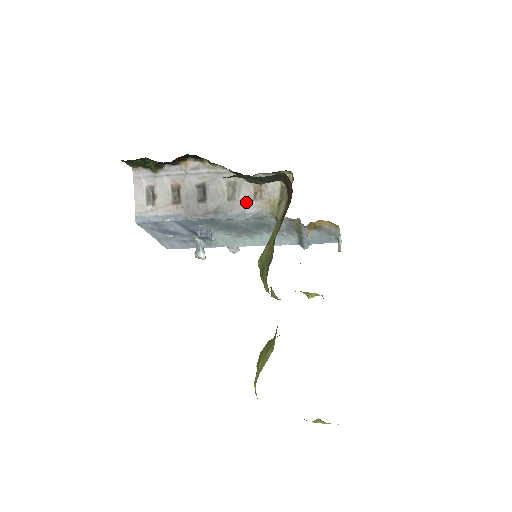
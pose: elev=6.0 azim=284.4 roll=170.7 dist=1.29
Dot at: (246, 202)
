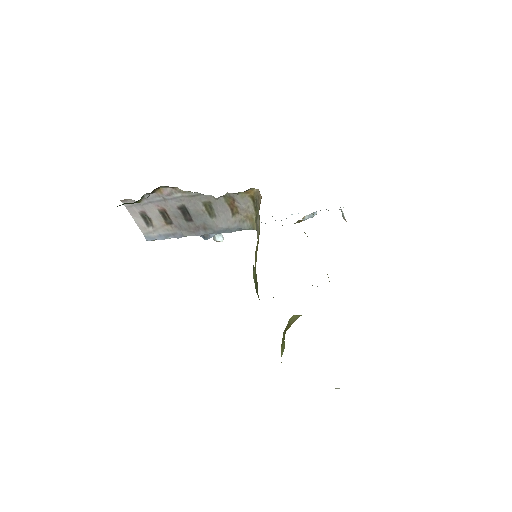
Dot at: (226, 218)
